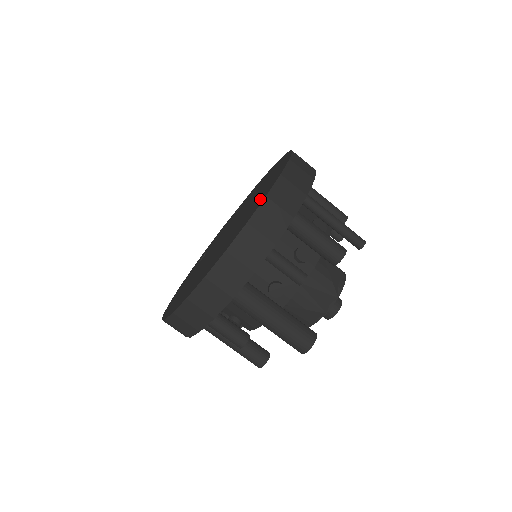
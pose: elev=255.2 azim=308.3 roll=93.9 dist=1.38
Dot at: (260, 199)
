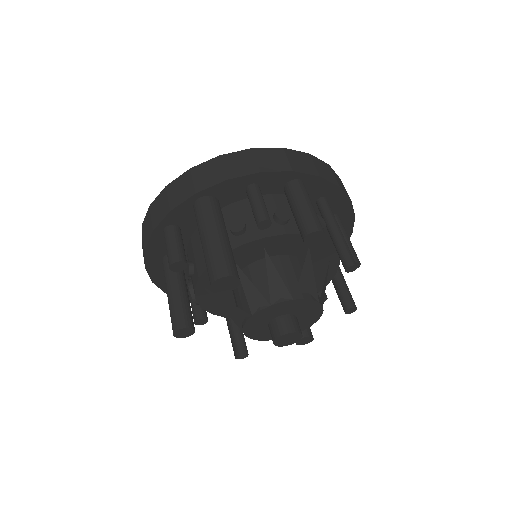
Dot at: occluded
